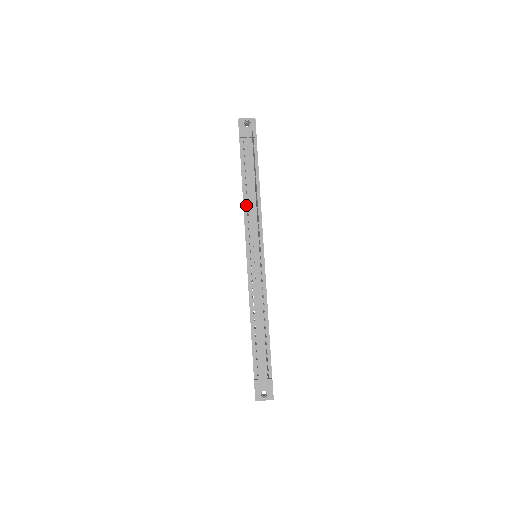
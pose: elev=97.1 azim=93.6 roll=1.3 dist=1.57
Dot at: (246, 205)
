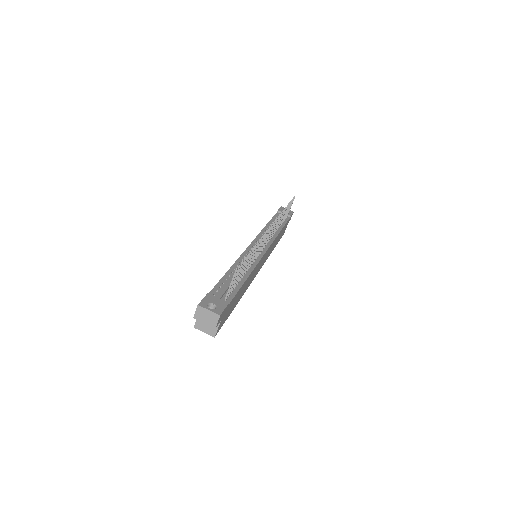
Dot at: (265, 229)
